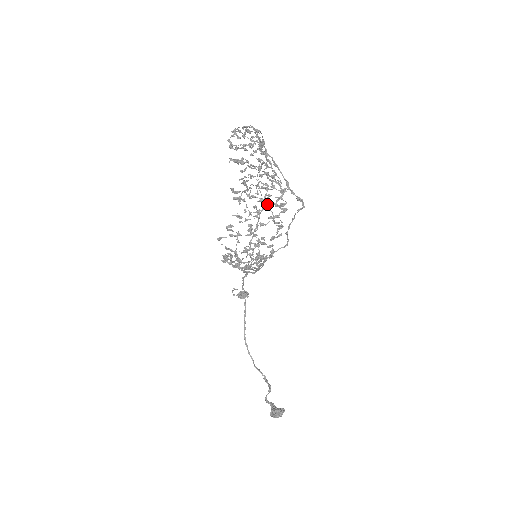
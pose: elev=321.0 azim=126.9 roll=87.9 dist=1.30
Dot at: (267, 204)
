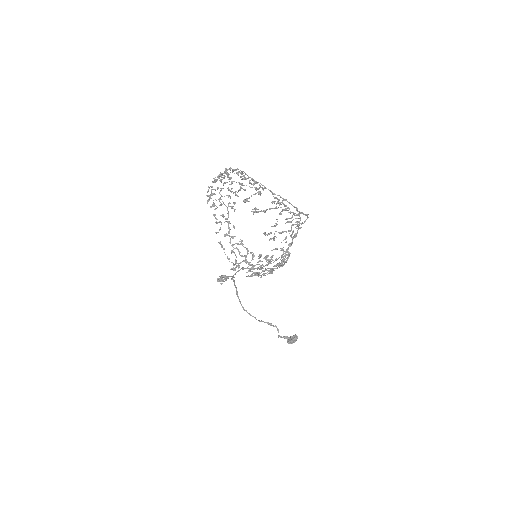
Dot at: occluded
